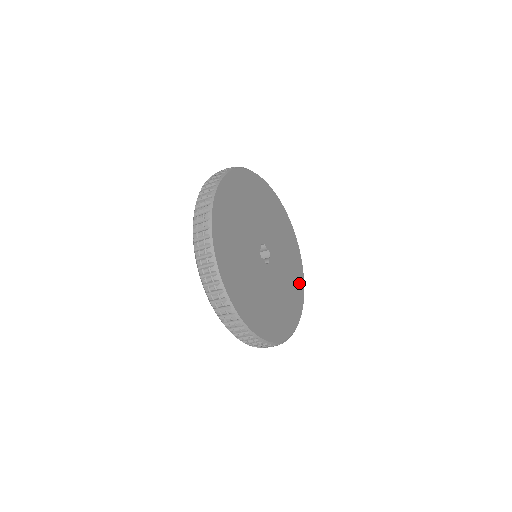
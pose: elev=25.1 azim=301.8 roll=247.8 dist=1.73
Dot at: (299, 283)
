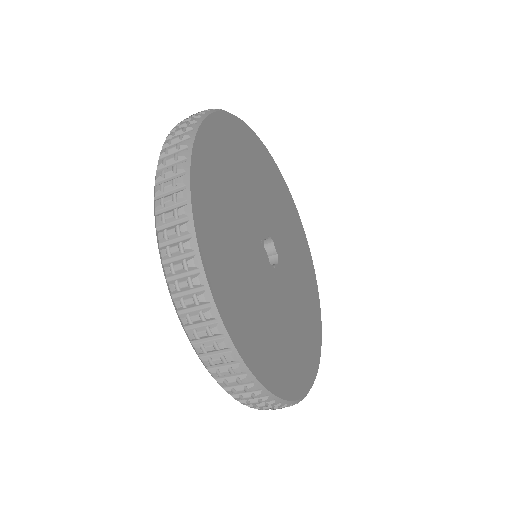
Dot at: (314, 340)
